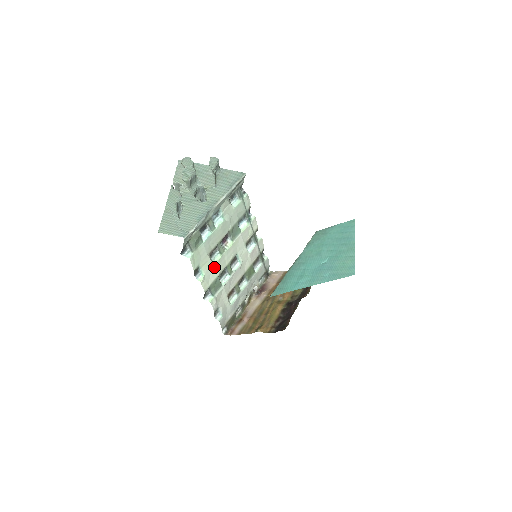
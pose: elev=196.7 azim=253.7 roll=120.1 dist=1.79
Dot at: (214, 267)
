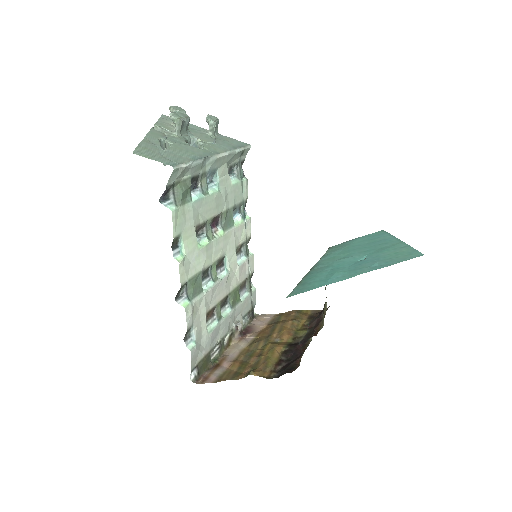
Dot at: (198, 253)
